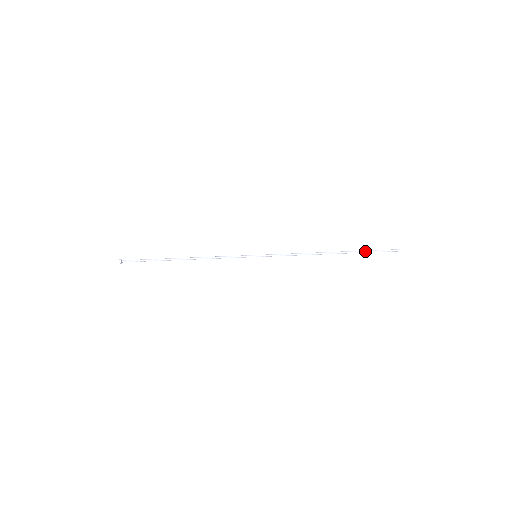
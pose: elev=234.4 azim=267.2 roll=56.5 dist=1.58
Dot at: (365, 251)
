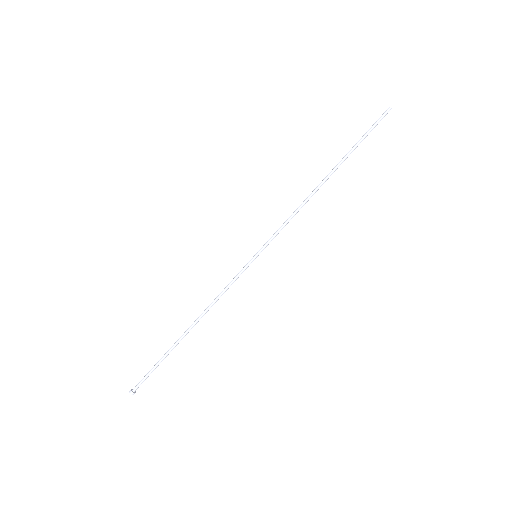
Dot at: (356, 143)
